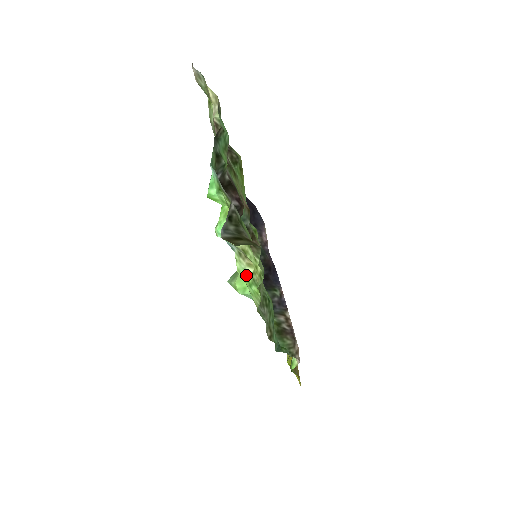
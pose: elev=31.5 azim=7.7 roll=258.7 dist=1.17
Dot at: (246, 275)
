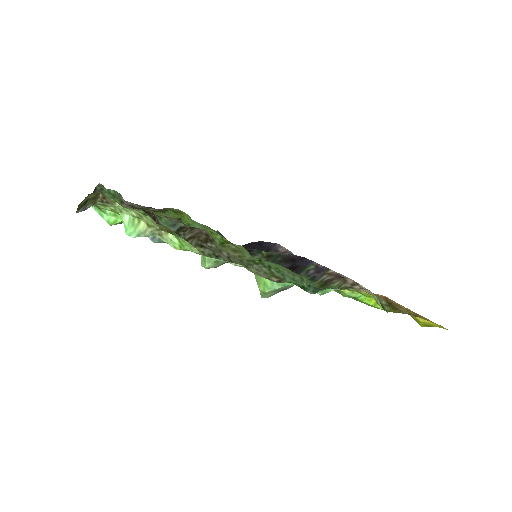
Dot at: (176, 242)
